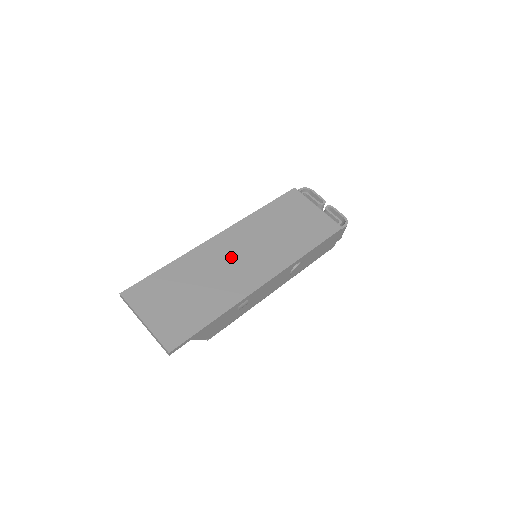
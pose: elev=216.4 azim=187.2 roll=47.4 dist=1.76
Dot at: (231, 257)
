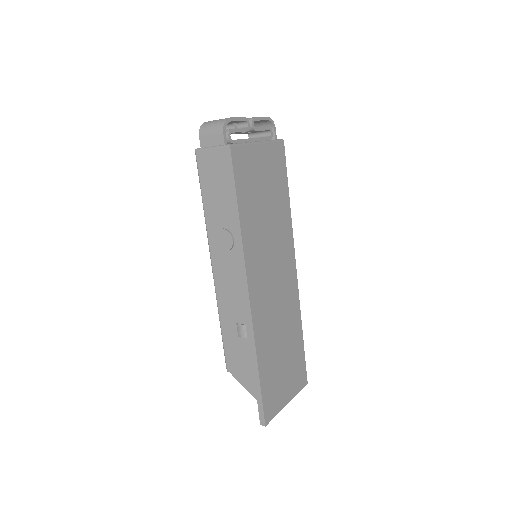
Dot at: (272, 294)
